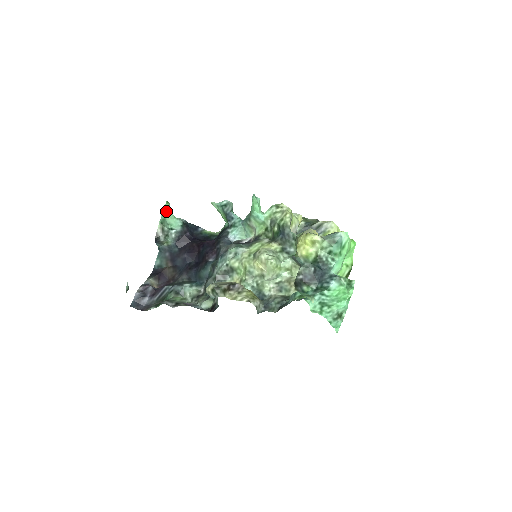
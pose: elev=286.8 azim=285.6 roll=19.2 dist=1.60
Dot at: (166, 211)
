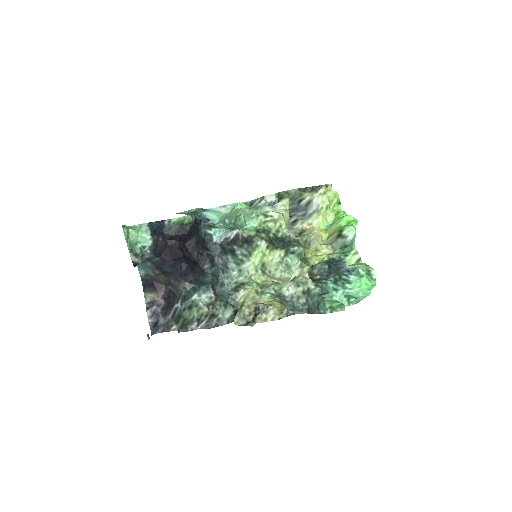
Dot at: (127, 235)
